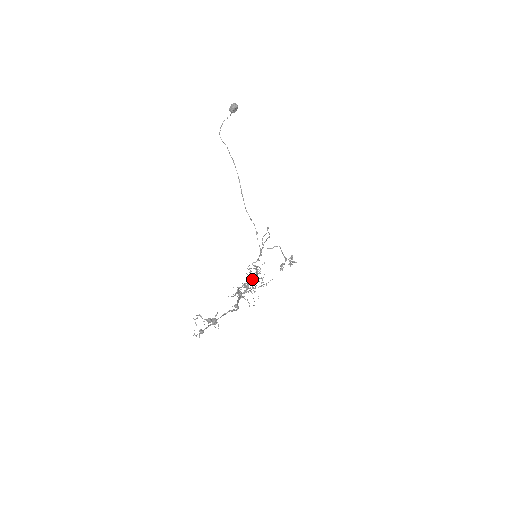
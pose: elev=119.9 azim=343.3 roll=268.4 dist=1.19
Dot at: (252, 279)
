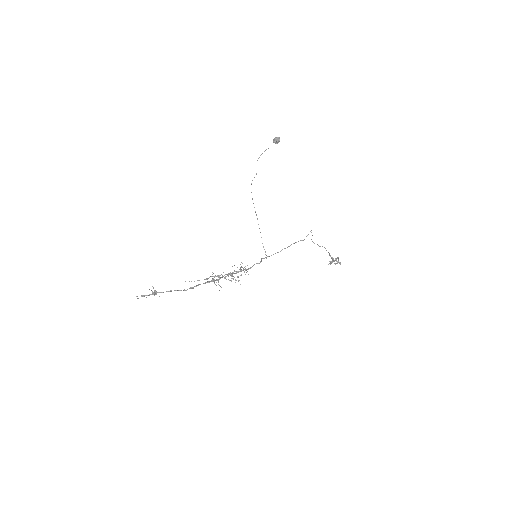
Dot at: (238, 272)
